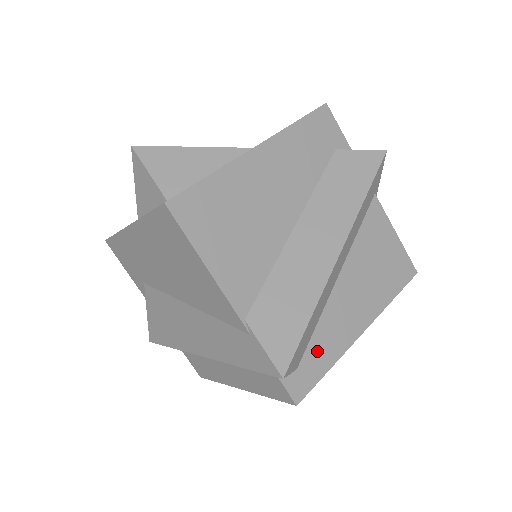
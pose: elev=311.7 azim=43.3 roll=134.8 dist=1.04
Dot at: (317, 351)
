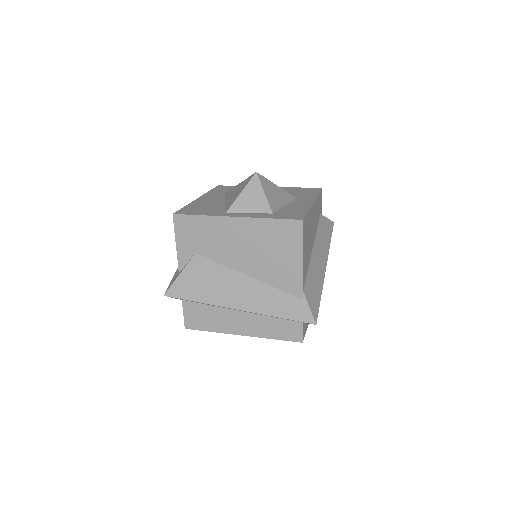
Dot at: occluded
